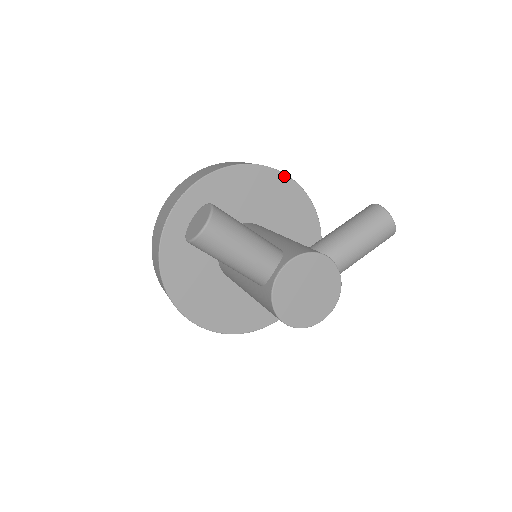
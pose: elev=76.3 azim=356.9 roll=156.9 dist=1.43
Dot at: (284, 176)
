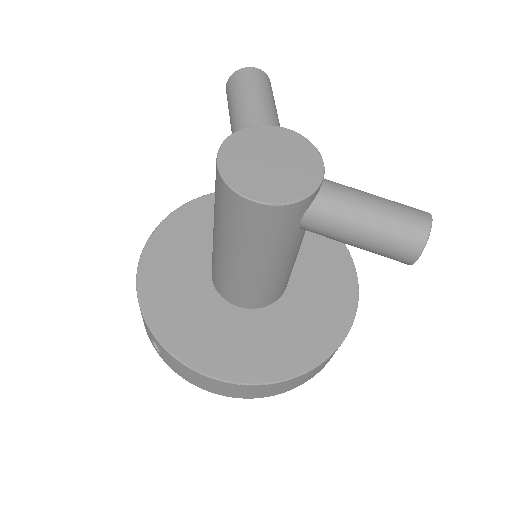
Dot at: (349, 258)
